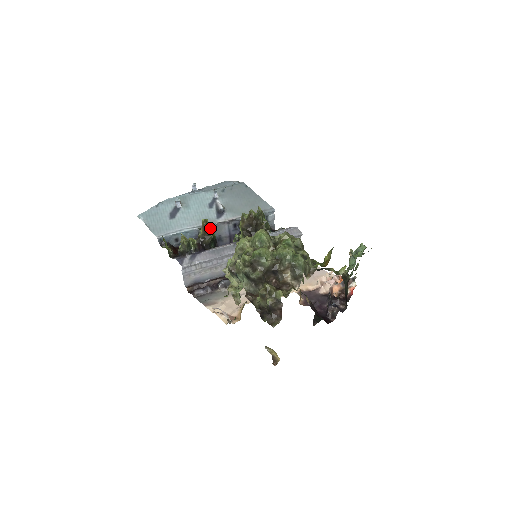
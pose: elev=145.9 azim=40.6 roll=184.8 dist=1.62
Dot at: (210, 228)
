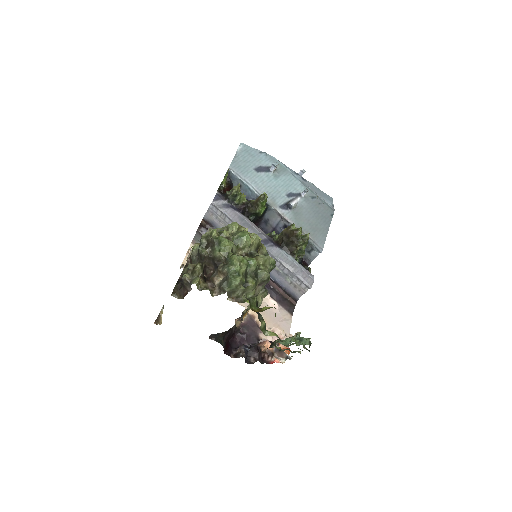
Dot at: (263, 204)
